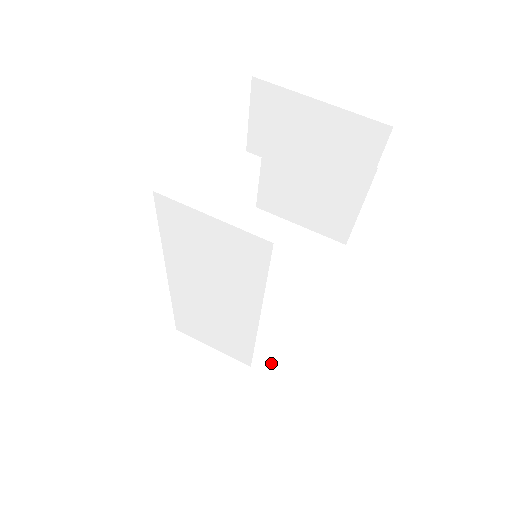
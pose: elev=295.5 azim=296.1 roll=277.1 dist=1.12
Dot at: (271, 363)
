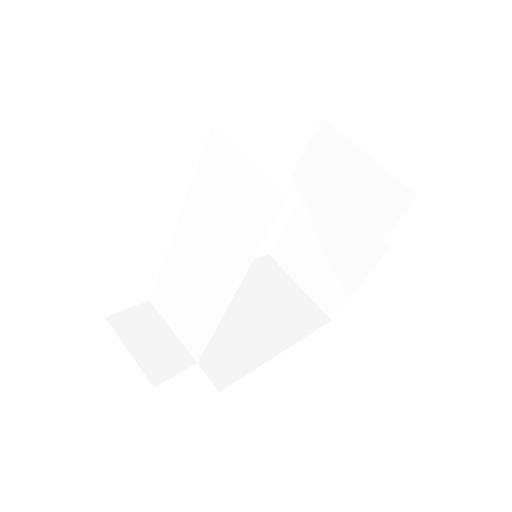
Dot at: (217, 371)
